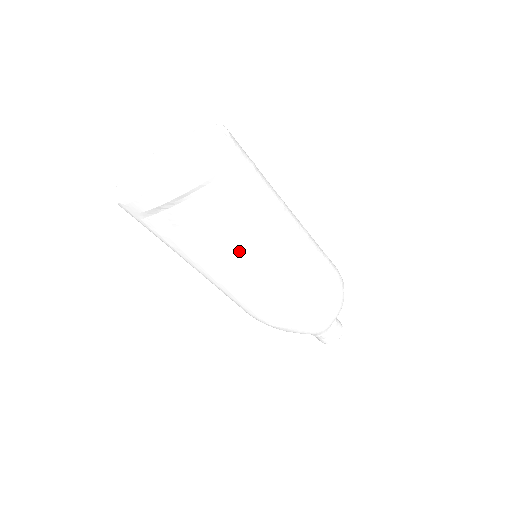
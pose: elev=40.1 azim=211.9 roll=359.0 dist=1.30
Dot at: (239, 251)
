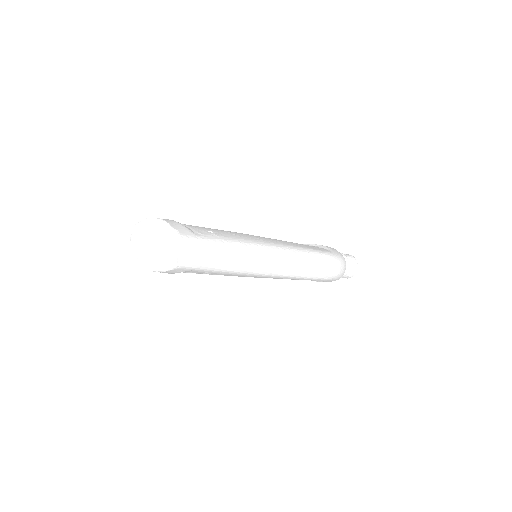
Dot at: occluded
